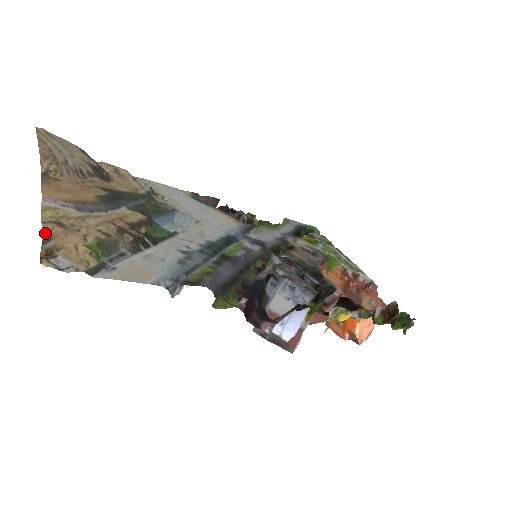
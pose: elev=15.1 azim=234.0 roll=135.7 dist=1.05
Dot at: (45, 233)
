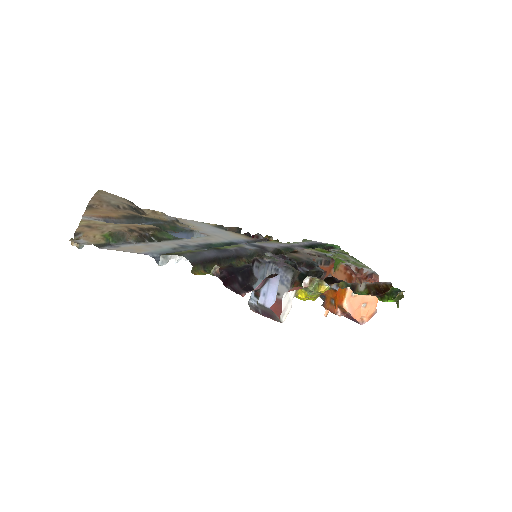
Dot at: (77, 230)
